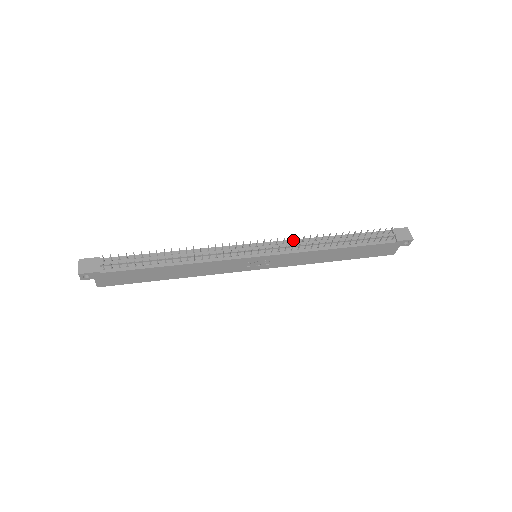
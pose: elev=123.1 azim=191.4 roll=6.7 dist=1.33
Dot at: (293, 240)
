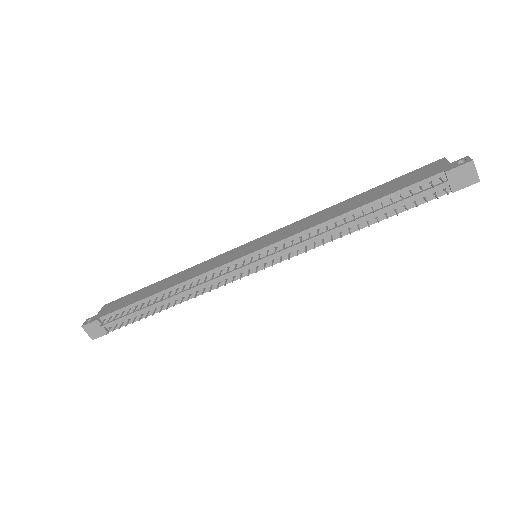
Dot at: (296, 235)
